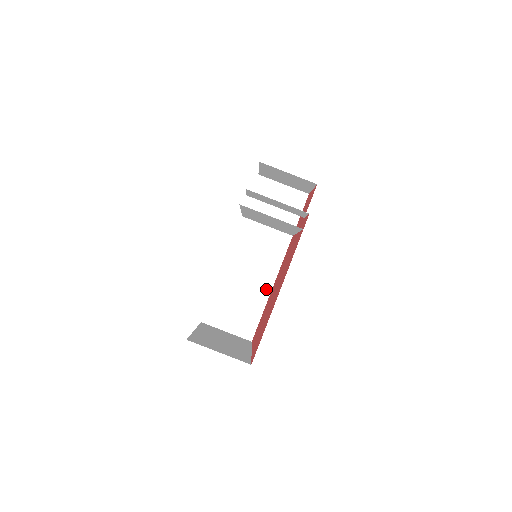
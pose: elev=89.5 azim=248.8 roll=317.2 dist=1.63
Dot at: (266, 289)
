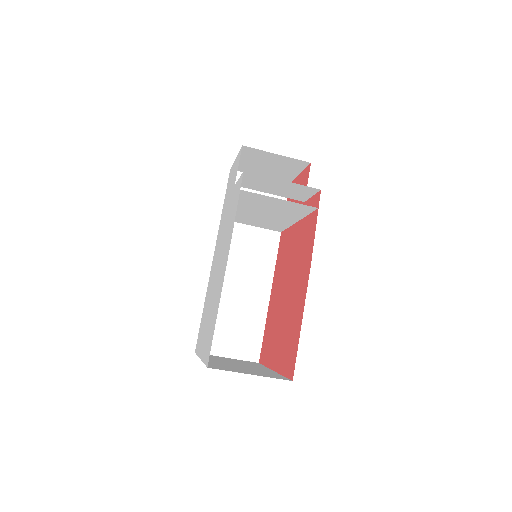
Dot at: (263, 298)
